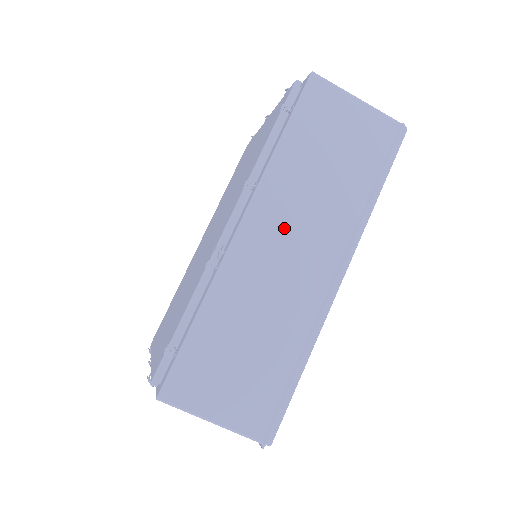
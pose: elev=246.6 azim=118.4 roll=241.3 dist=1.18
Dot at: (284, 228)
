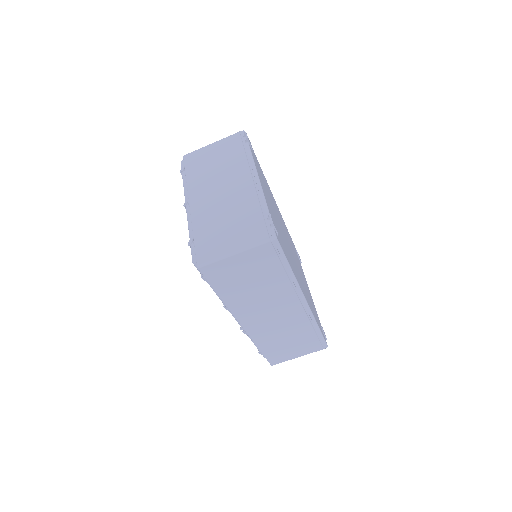
Dot at: (260, 313)
